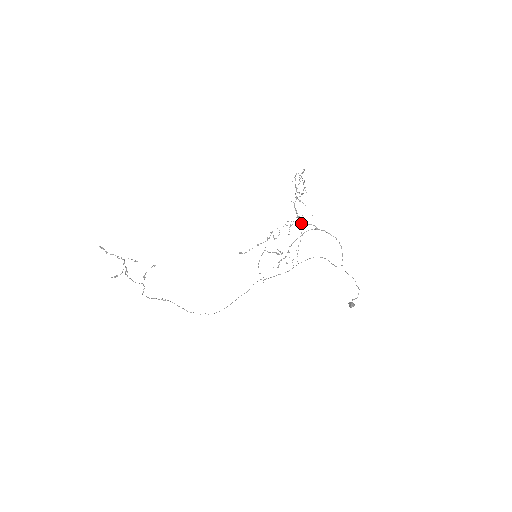
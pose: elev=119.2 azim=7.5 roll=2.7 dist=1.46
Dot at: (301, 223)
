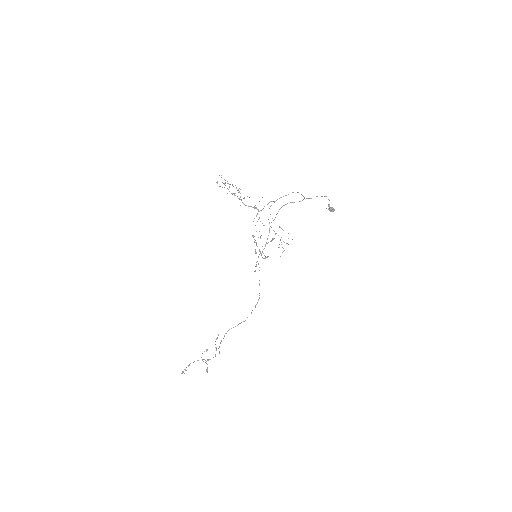
Dot at: (261, 210)
